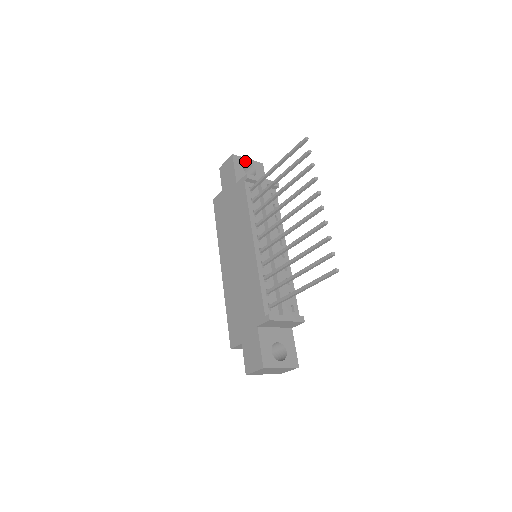
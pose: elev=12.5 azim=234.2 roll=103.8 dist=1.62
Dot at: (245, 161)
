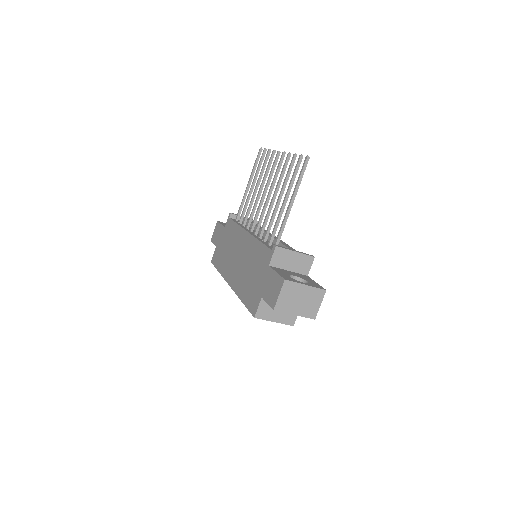
Dot at: occluded
